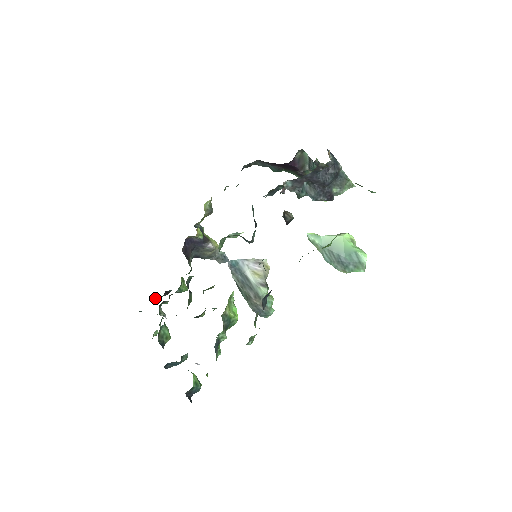
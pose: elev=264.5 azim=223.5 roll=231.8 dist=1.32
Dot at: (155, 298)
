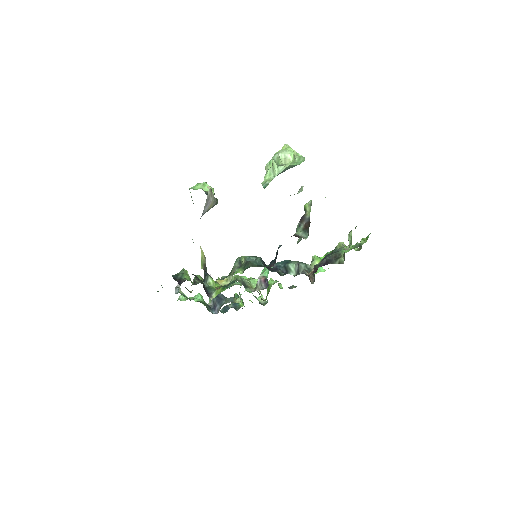
Dot at: occluded
